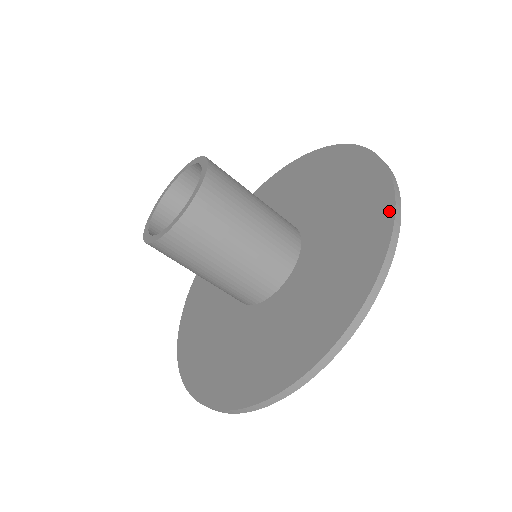
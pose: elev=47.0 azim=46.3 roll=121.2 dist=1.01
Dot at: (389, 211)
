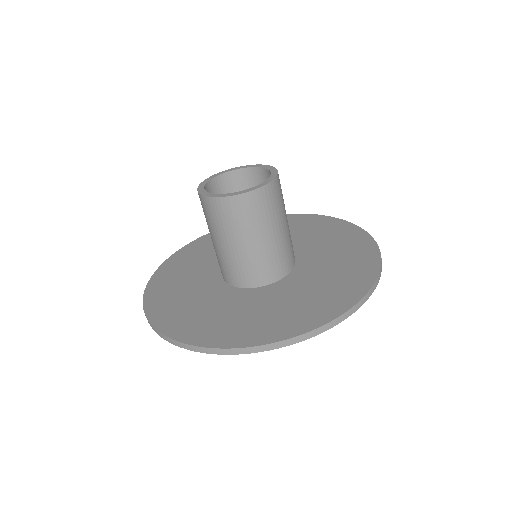
Dot at: (320, 322)
